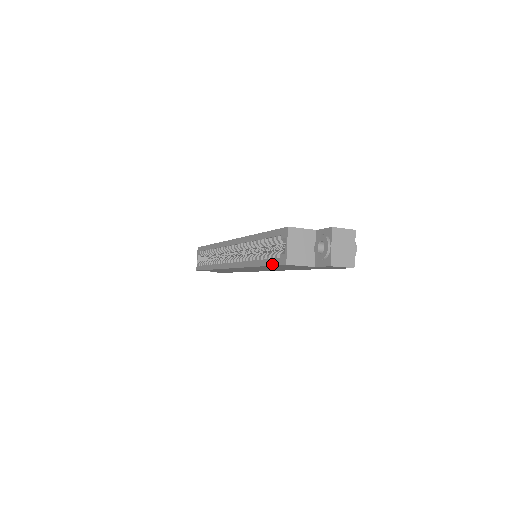
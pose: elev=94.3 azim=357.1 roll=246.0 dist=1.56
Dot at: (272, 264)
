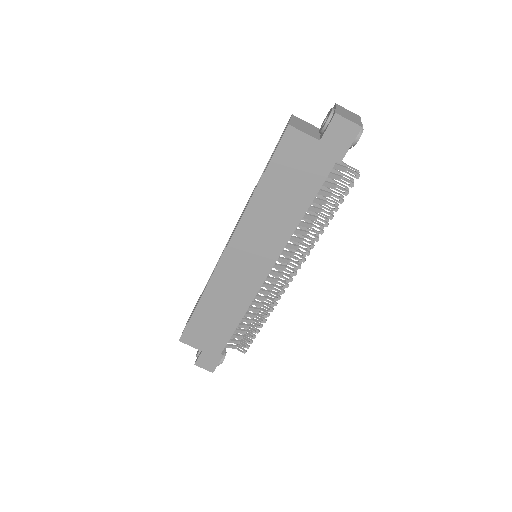
Dot at: (273, 153)
